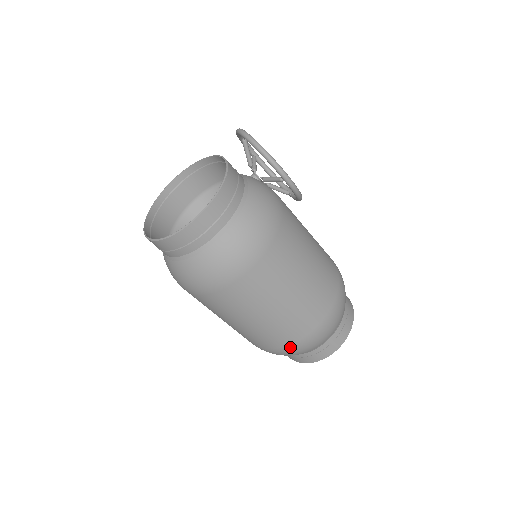
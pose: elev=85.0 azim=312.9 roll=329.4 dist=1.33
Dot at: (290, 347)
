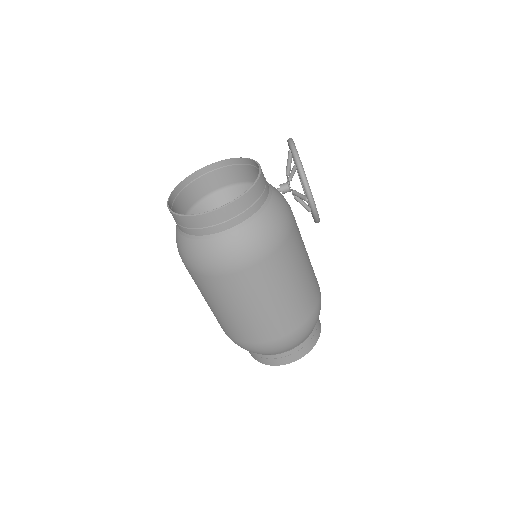
Dot at: (250, 345)
